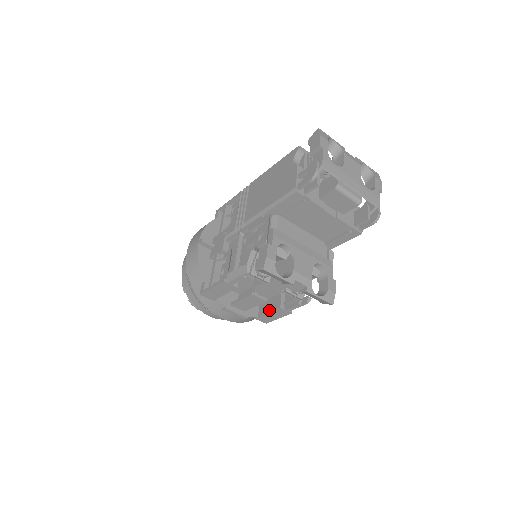
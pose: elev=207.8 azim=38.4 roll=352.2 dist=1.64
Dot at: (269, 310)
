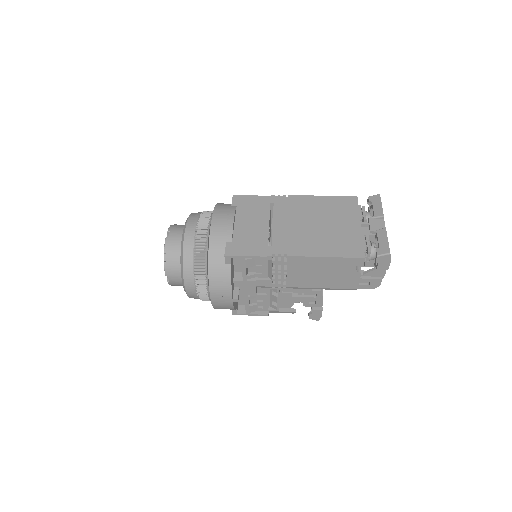
Dot at: occluded
